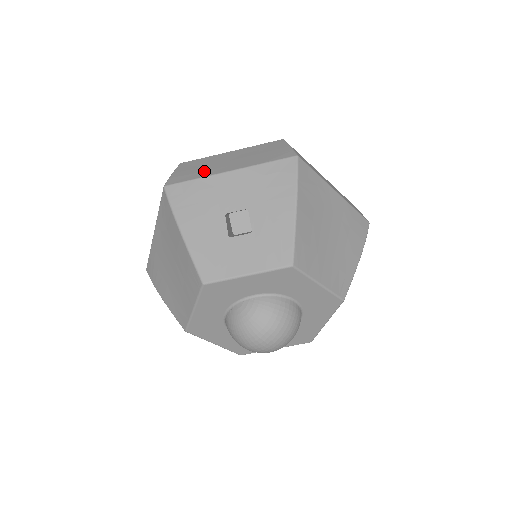
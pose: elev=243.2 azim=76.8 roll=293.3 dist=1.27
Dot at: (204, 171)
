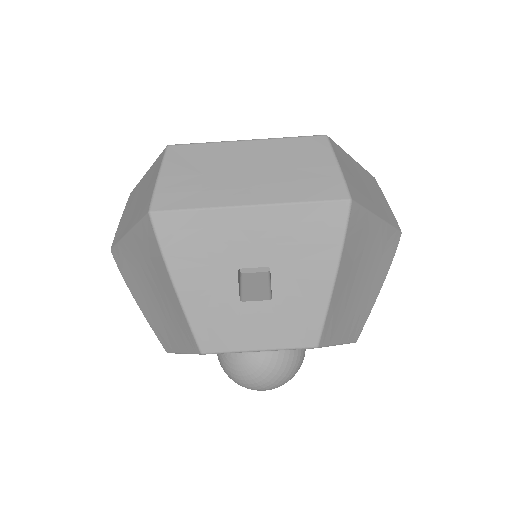
Dot at: (209, 190)
